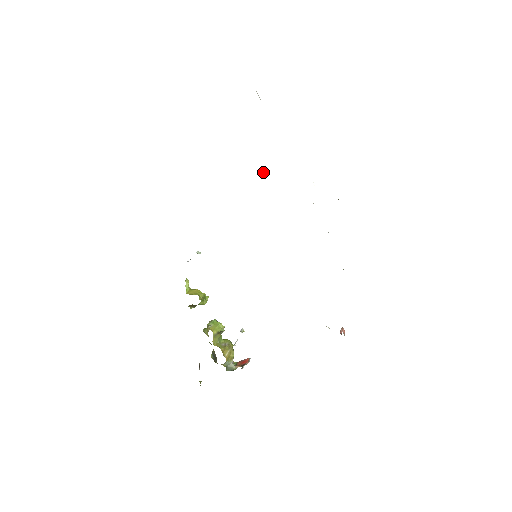
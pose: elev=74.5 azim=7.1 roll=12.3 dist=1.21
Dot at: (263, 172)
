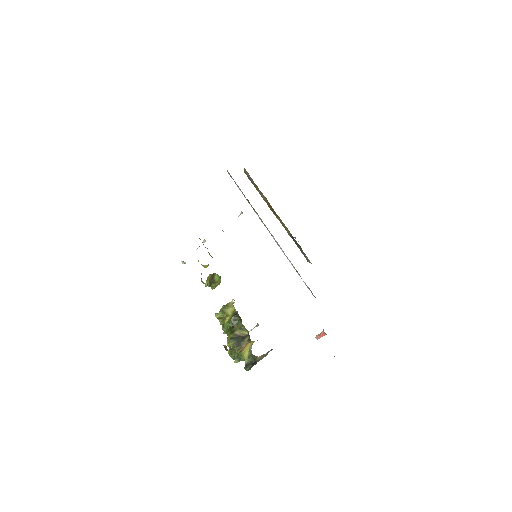
Dot at: occluded
